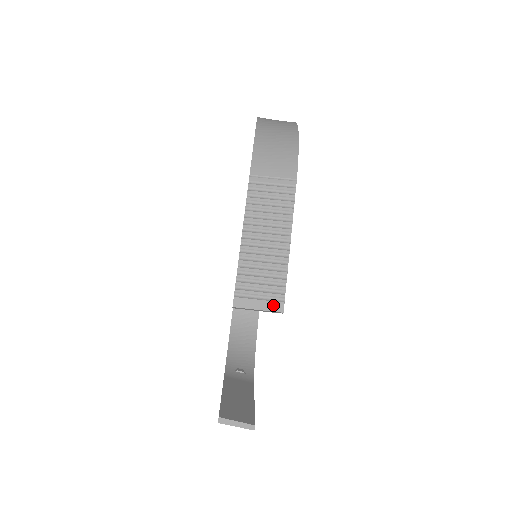
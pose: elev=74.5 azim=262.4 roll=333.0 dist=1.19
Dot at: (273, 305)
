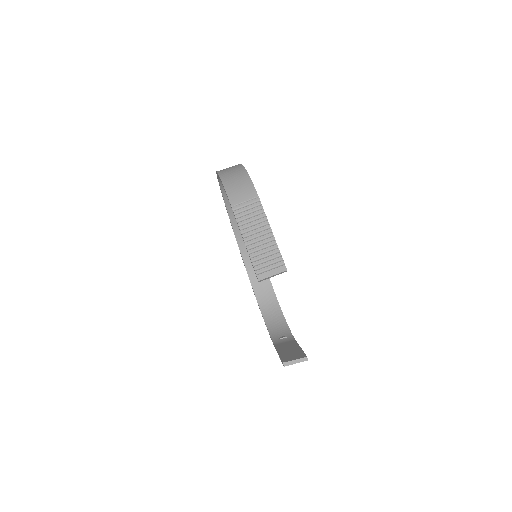
Dot at: (280, 269)
